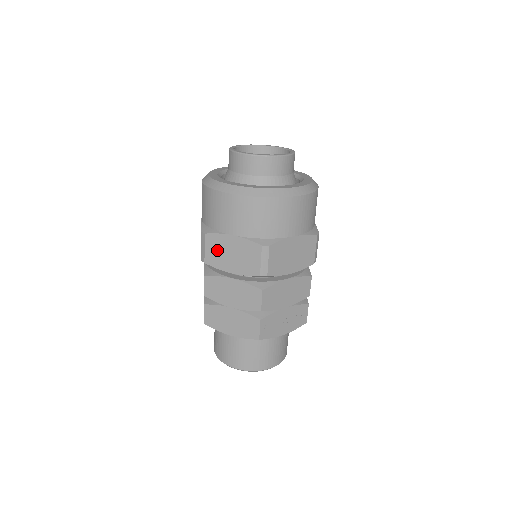
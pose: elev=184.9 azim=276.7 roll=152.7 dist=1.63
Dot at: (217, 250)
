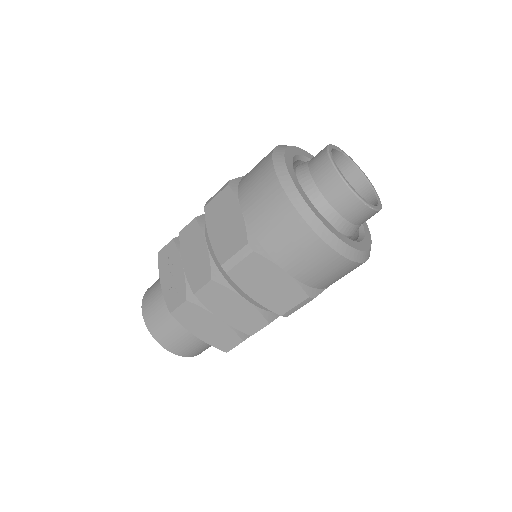
Dot at: (254, 272)
